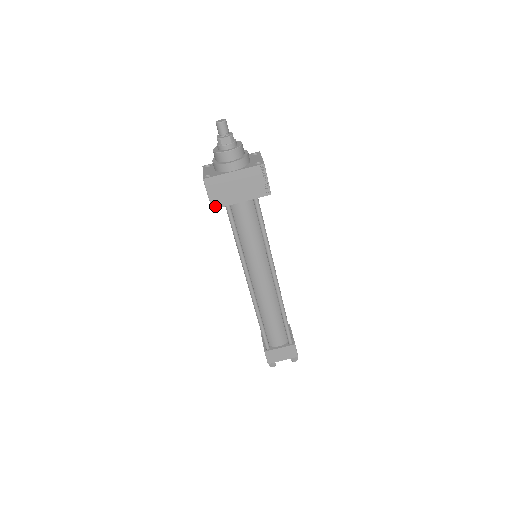
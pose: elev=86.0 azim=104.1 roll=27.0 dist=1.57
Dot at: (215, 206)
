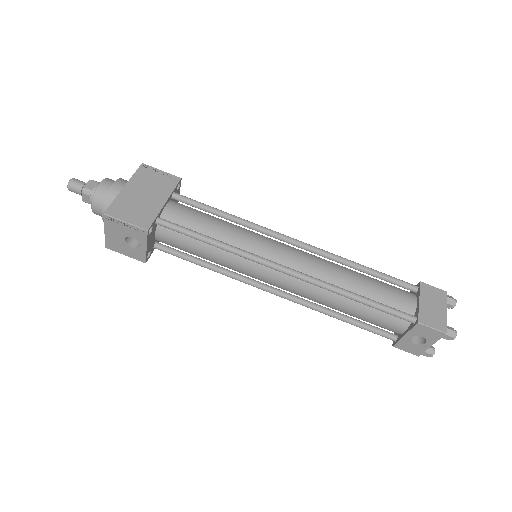
Dot at: (146, 226)
